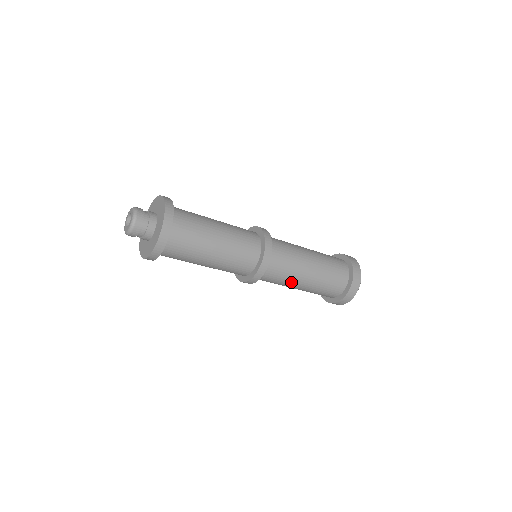
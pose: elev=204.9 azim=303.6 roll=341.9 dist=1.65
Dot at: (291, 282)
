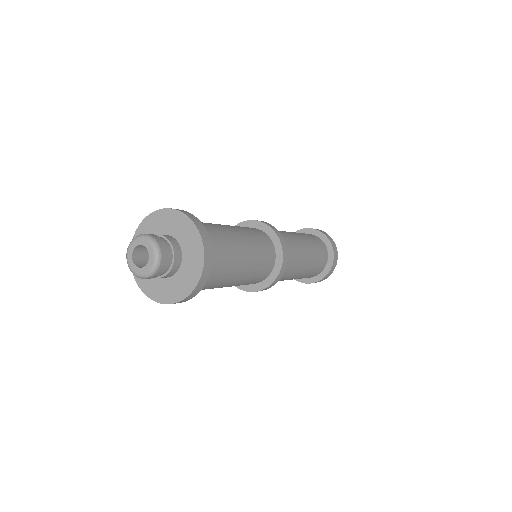
Dot at: (286, 279)
